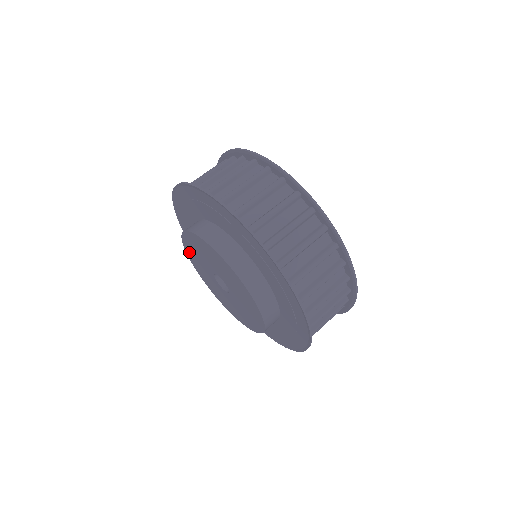
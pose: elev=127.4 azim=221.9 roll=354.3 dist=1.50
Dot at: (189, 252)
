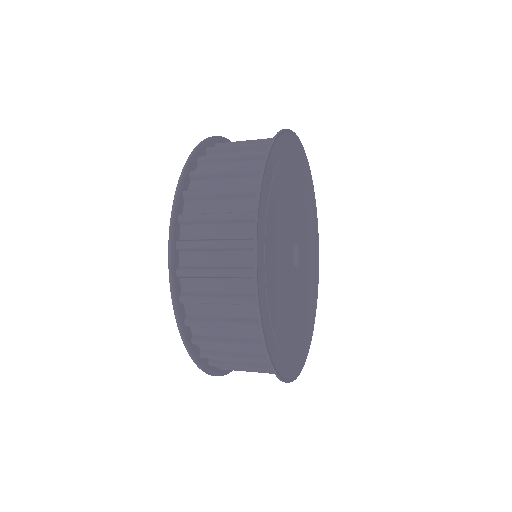
Dot at: occluded
